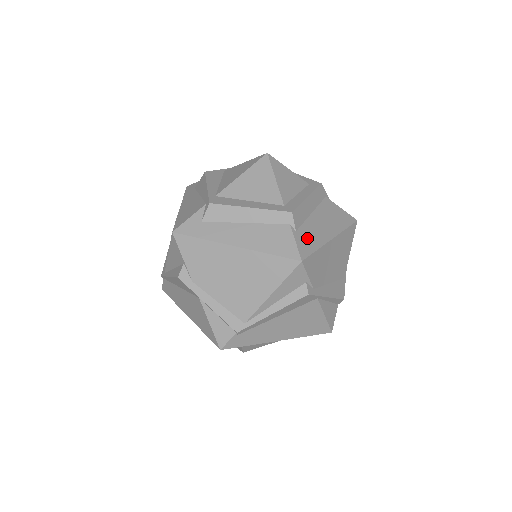
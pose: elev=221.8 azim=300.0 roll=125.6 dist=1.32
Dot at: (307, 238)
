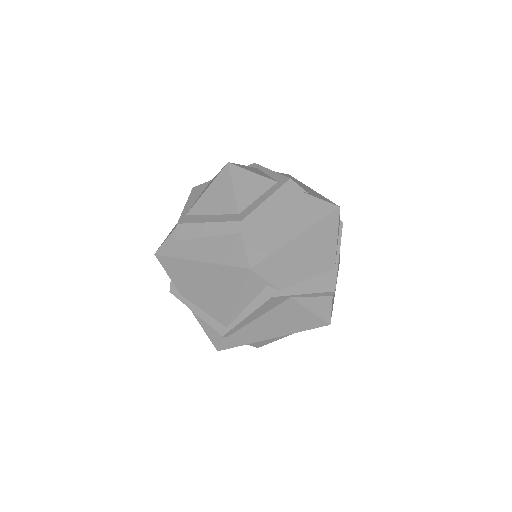
Dot at: (262, 243)
